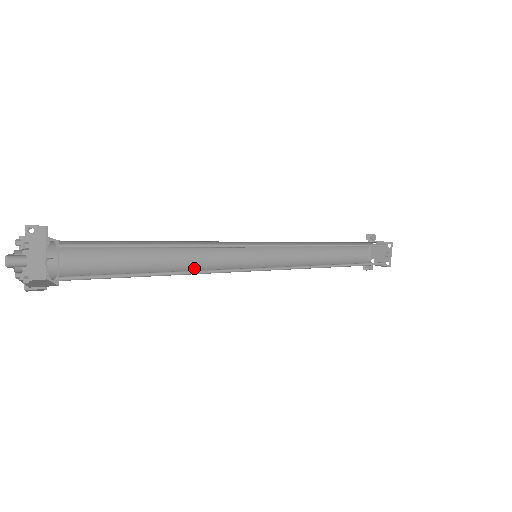
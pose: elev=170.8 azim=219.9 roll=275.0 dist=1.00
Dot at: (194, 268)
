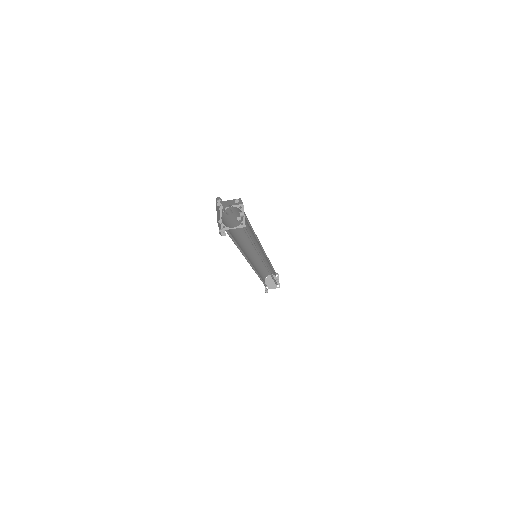
Dot at: occluded
